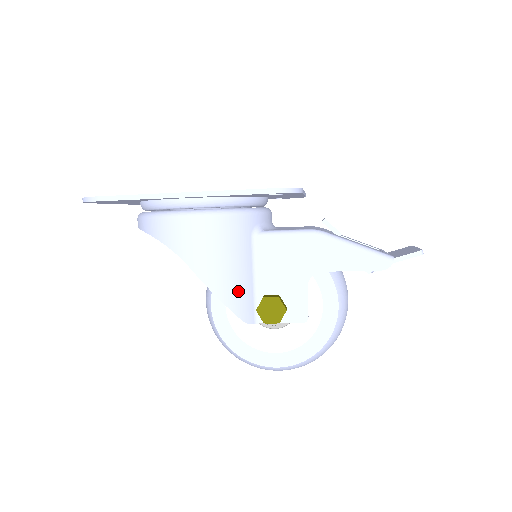
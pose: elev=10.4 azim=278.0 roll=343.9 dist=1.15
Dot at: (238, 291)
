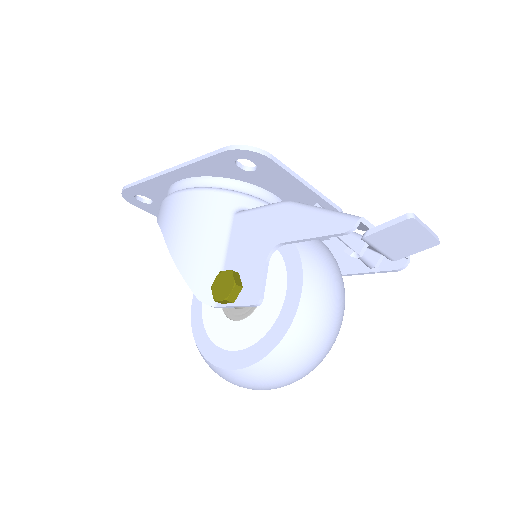
Dot at: (199, 264)
